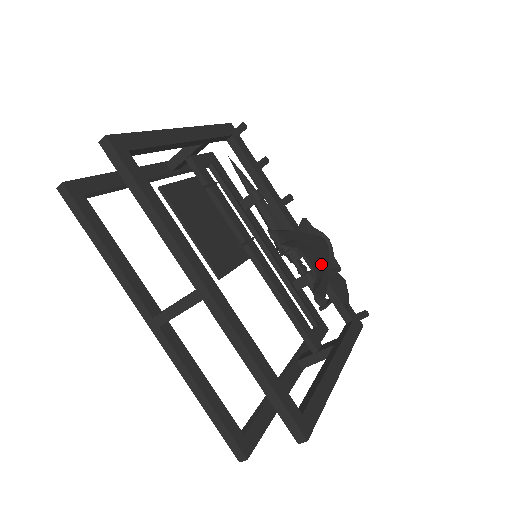
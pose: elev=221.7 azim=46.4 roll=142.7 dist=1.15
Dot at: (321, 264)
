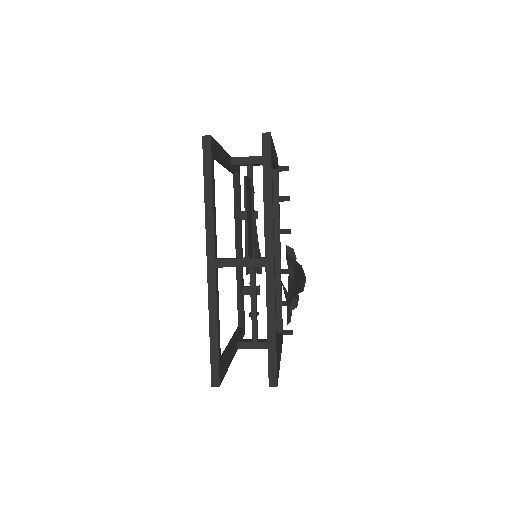
Dot at: occluded
